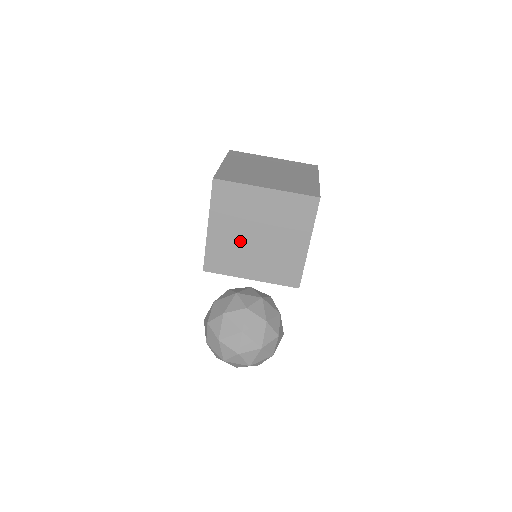
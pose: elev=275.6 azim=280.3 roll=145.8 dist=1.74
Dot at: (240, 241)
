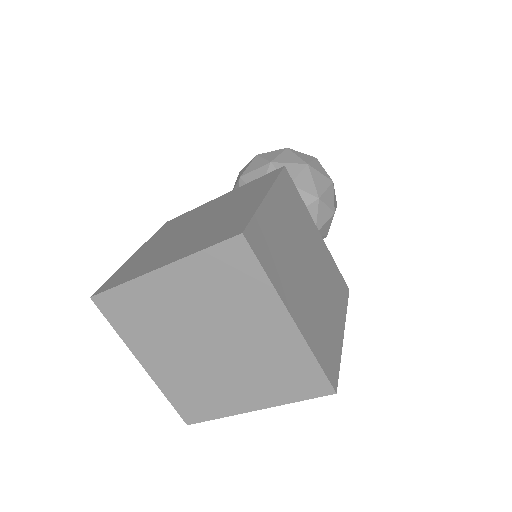
Dot at: occluded
